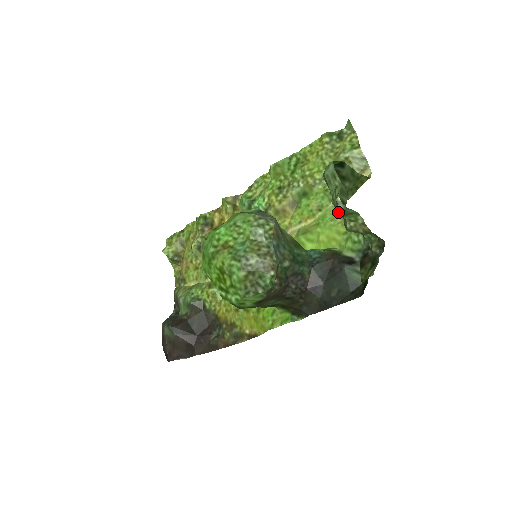
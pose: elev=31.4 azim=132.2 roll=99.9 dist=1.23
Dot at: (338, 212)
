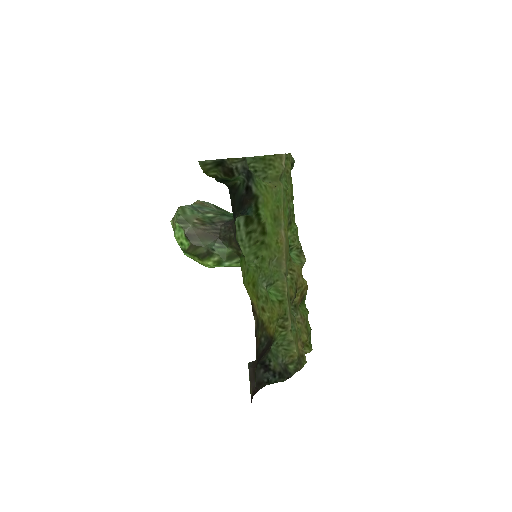
Dot at: (278, 188)
